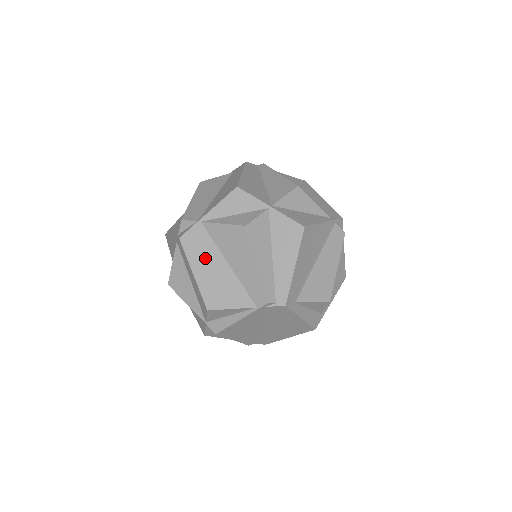
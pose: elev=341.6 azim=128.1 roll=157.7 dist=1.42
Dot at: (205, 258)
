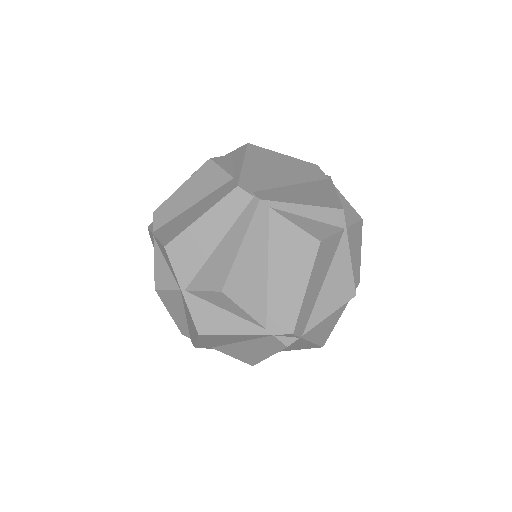
Dot at: occluded
